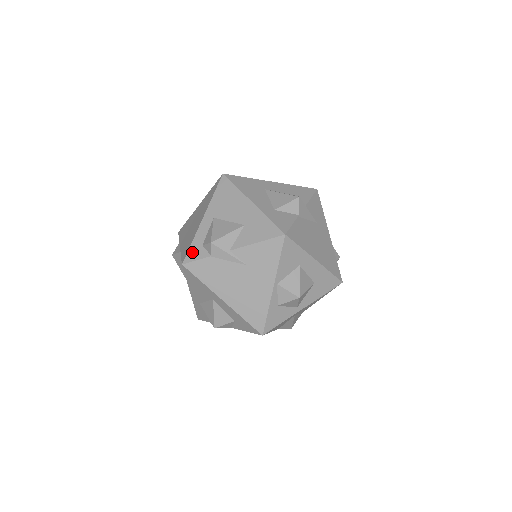
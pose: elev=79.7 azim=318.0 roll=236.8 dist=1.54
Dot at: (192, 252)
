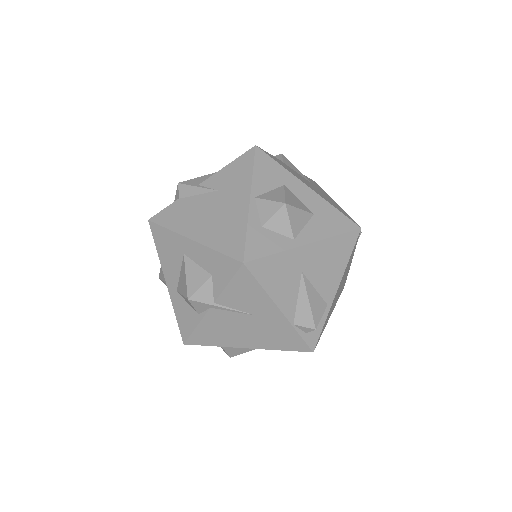
Dot at: occluded
